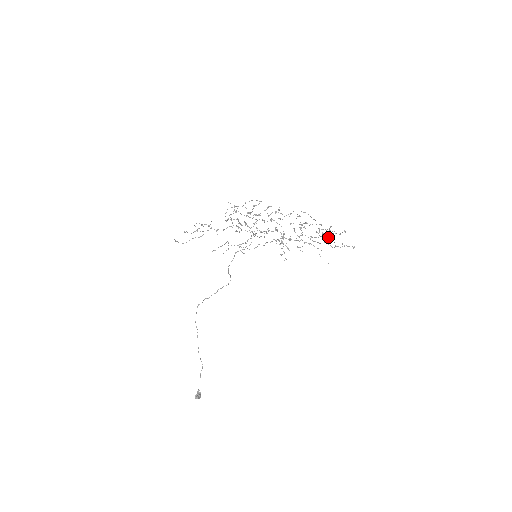
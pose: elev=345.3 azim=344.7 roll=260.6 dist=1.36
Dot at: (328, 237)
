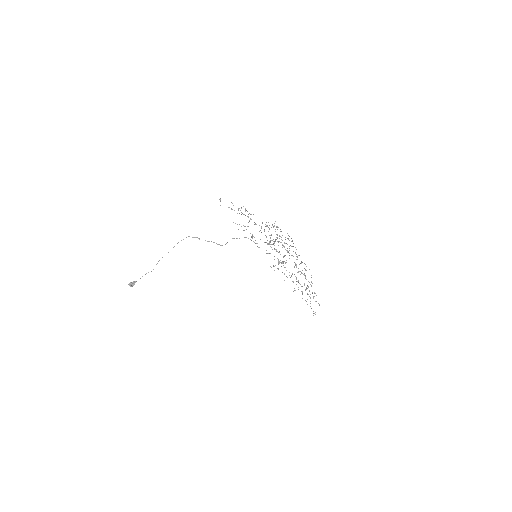
Dot at: (307, 293)
